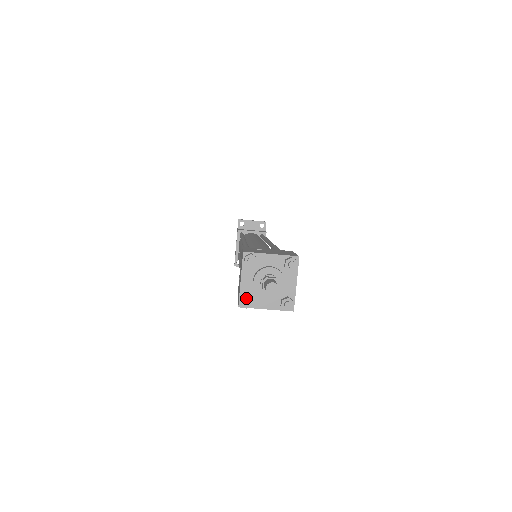
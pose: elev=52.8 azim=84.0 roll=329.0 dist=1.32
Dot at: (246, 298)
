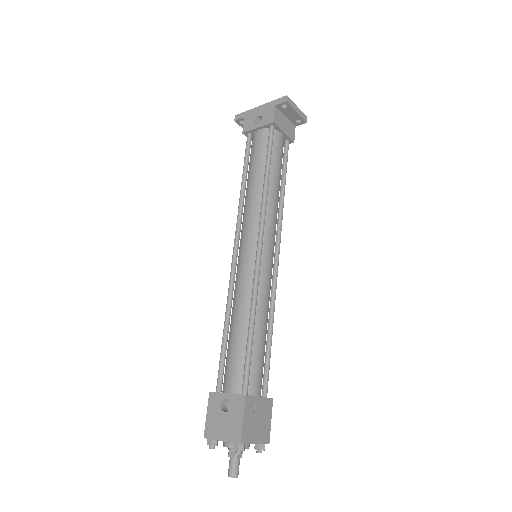
Dot at: (214, 447)
